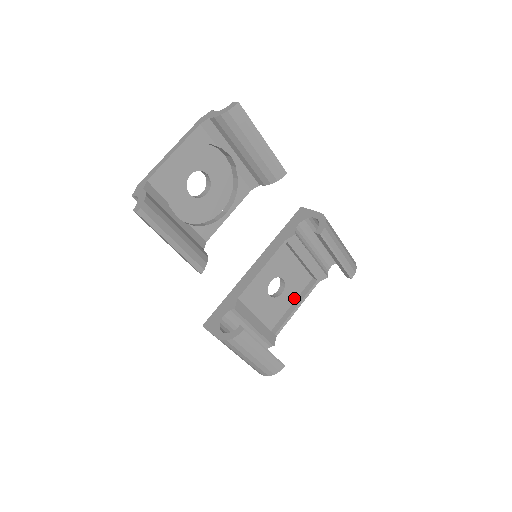
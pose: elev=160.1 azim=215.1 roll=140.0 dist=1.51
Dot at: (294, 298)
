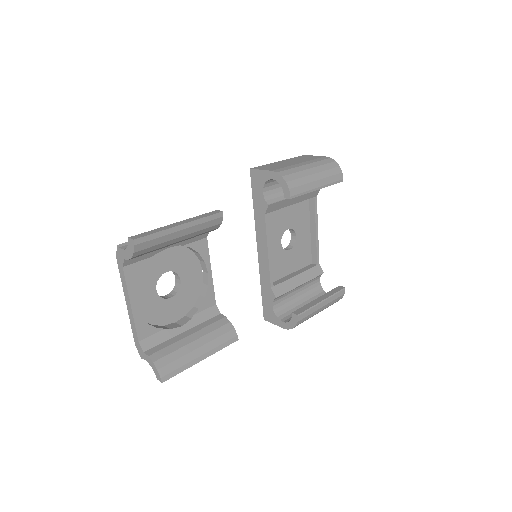
Dot at: (308, 225)
